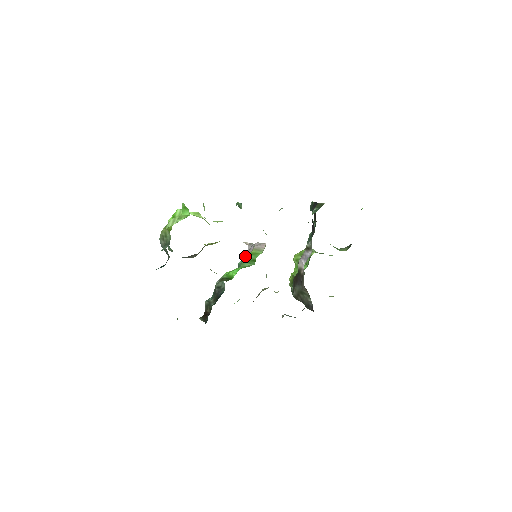
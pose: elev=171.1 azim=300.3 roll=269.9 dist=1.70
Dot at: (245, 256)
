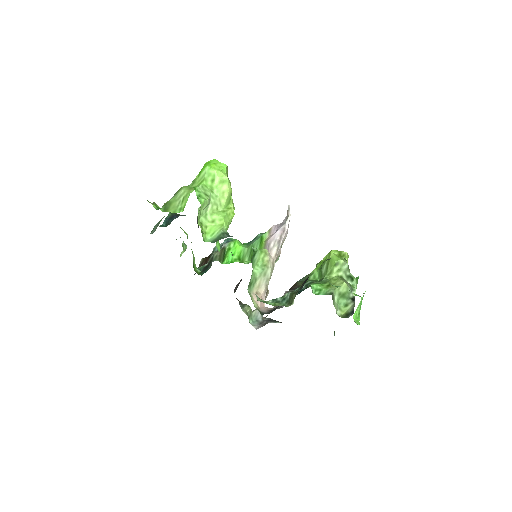
Dot at: (259, 239)
